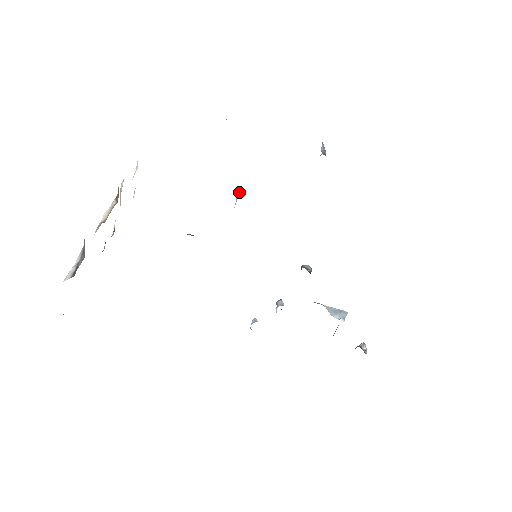
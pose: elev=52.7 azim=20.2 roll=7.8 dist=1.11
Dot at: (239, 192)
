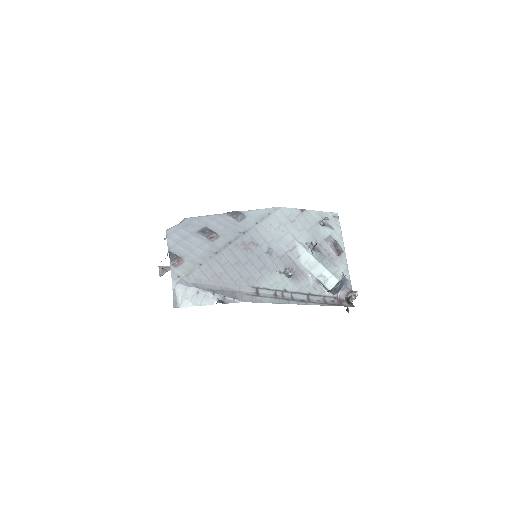
Dot at: (222, 248)
